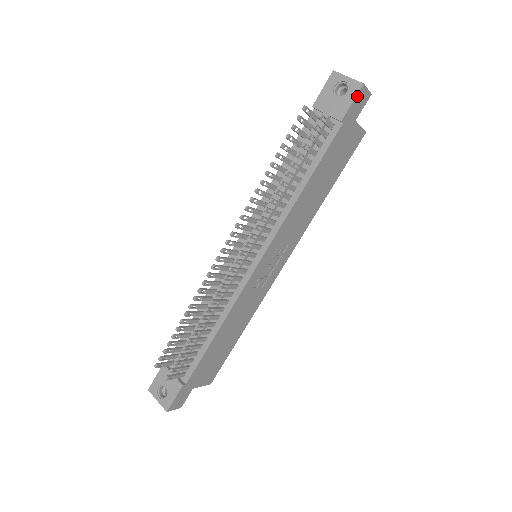
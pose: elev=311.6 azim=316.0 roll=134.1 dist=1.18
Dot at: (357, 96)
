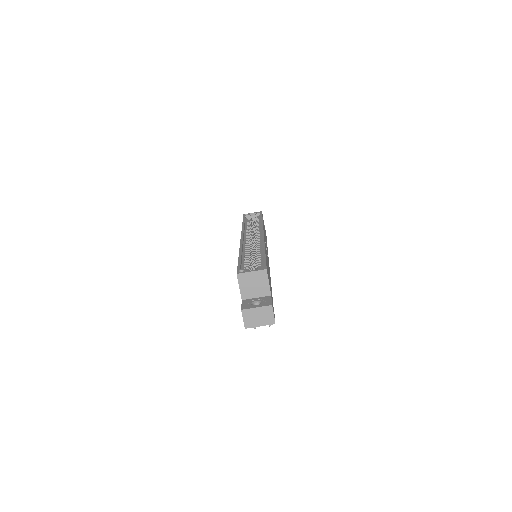
Dot at: occluded
